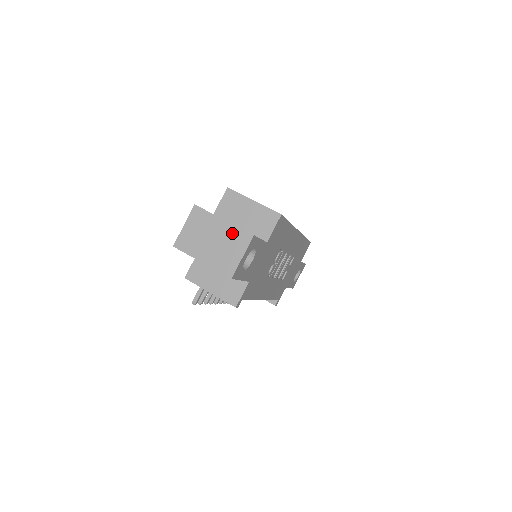
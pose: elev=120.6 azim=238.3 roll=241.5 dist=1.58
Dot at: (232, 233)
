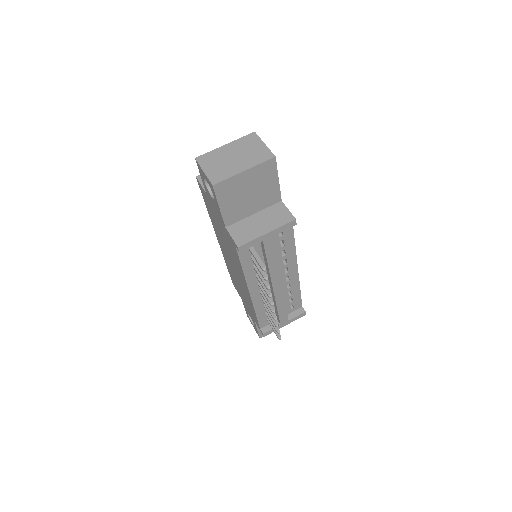
Dot at: (240, 143)
